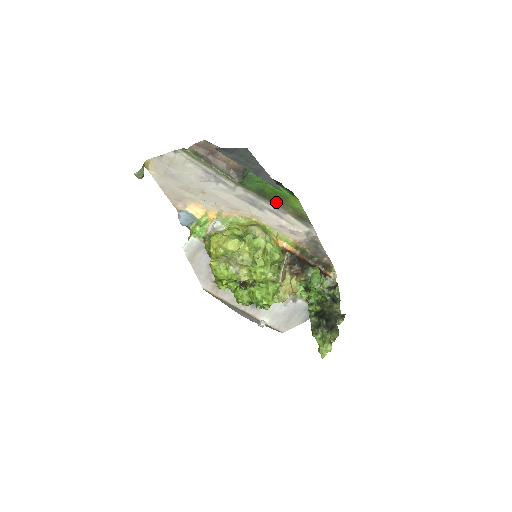
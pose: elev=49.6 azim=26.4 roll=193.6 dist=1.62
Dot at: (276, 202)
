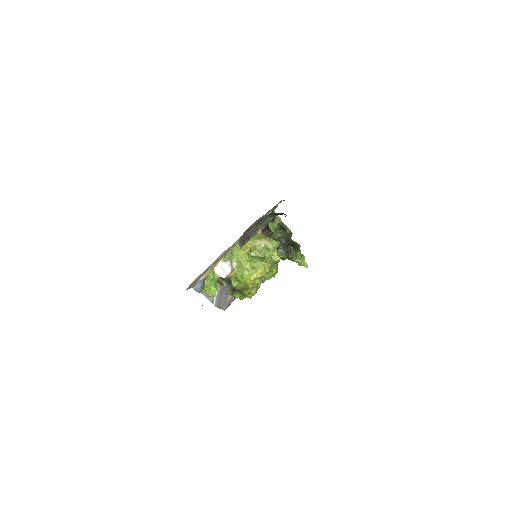
Dot at: occluded
